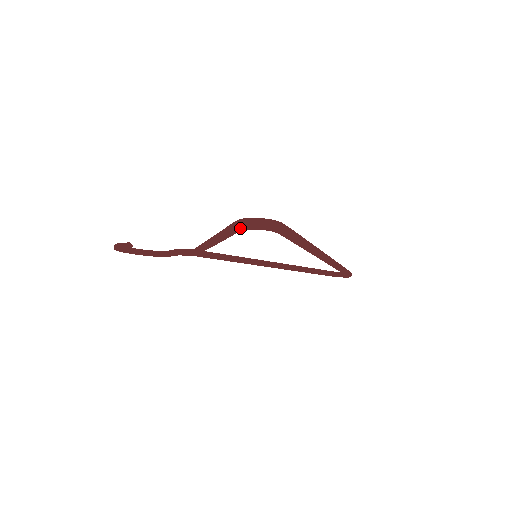
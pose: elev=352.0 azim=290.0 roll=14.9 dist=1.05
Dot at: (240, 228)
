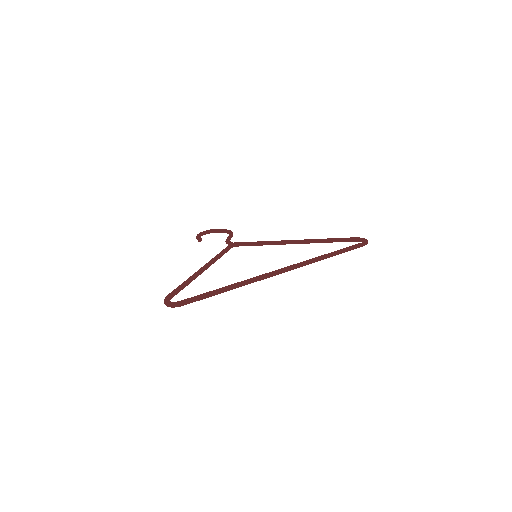
Dot at: occluded
